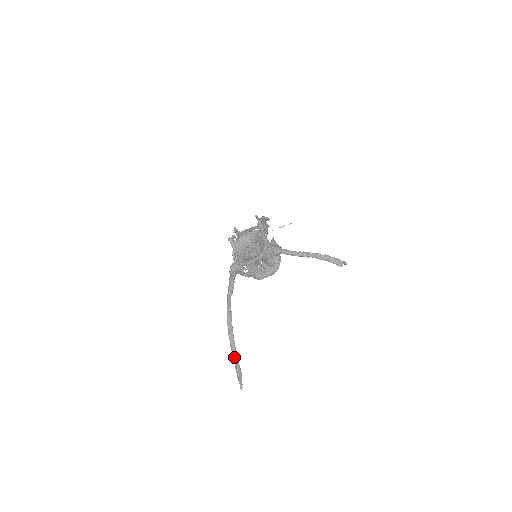
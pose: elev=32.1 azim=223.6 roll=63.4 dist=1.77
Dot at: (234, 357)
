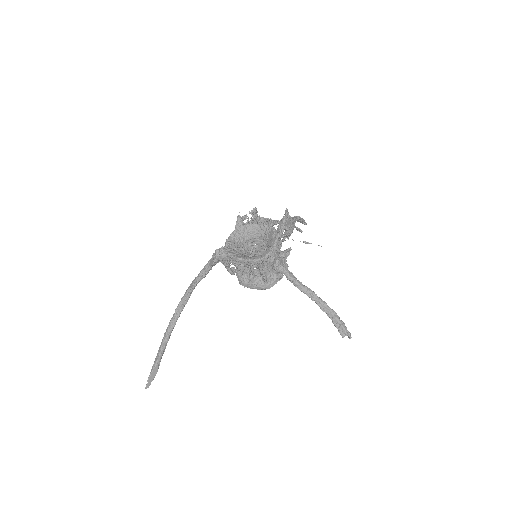
Dot at: (160, 349)
